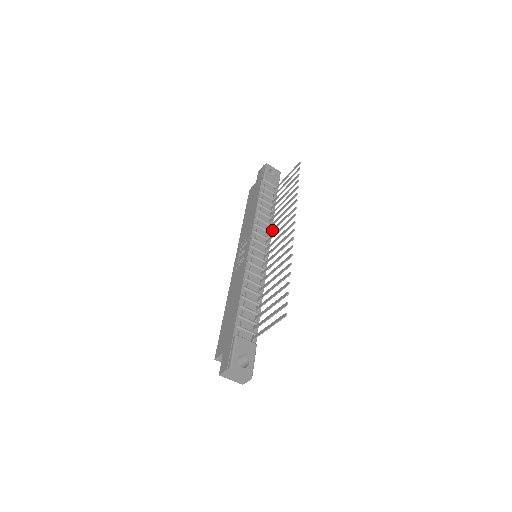
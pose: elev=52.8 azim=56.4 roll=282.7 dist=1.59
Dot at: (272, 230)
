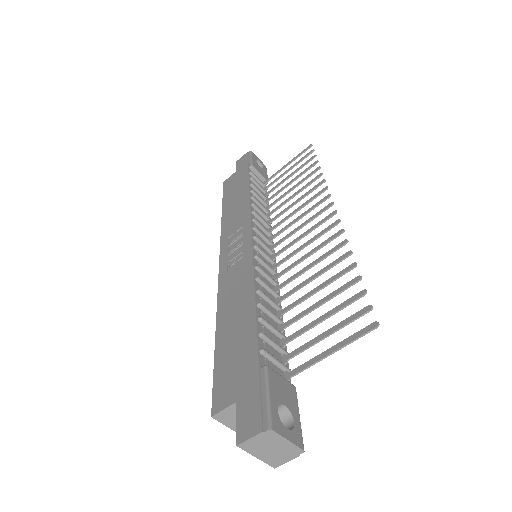
Dot at: (279, 223)
